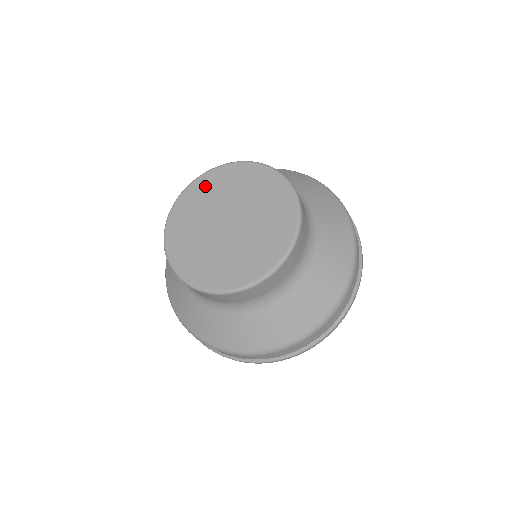
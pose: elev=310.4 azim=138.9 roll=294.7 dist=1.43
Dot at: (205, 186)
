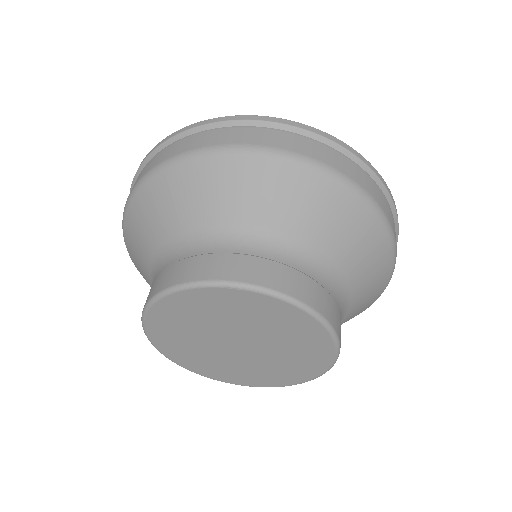
Dot at: (165, 325)
